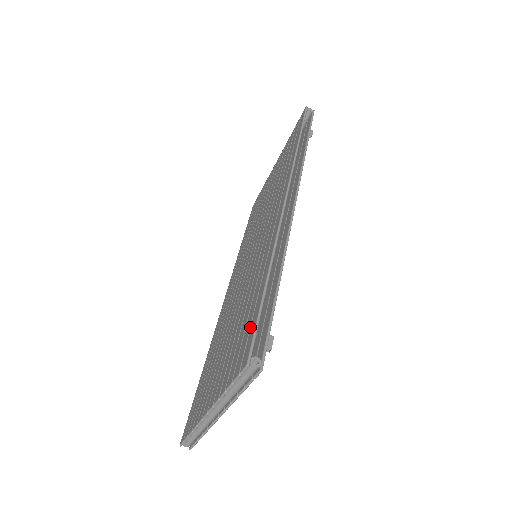
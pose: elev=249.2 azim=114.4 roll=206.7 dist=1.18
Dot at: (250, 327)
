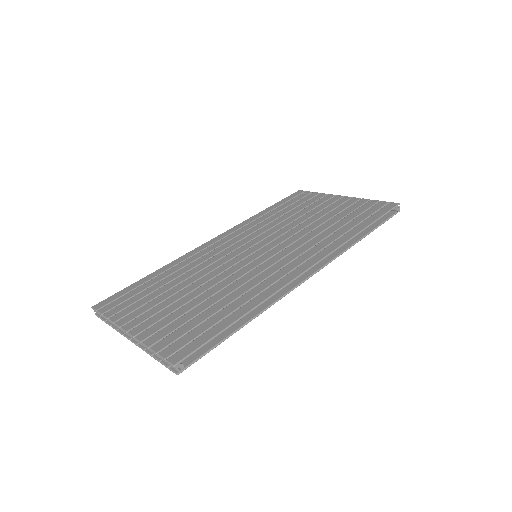
Dot at: (199, 335)
